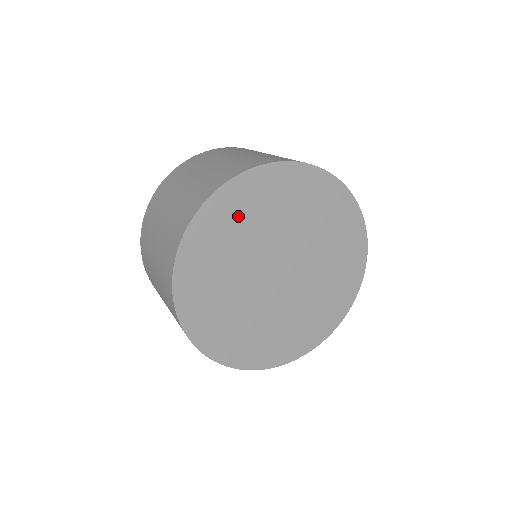
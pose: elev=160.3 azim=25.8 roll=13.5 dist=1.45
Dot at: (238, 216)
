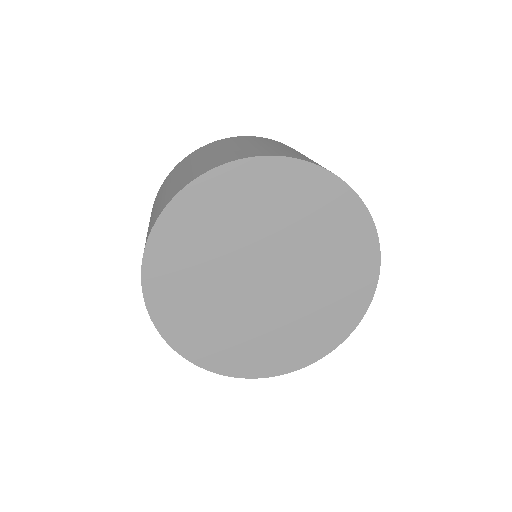
Dot at: (181, 263)
